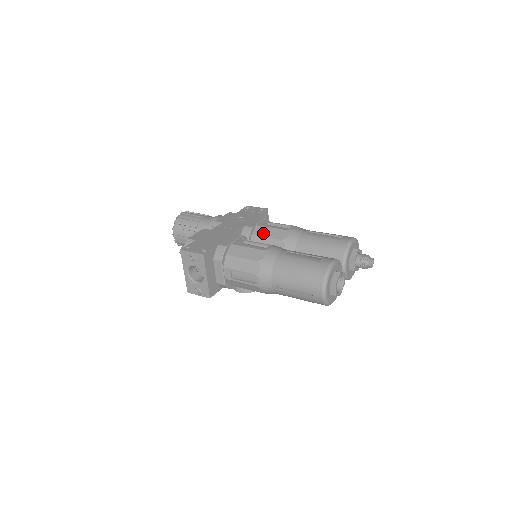
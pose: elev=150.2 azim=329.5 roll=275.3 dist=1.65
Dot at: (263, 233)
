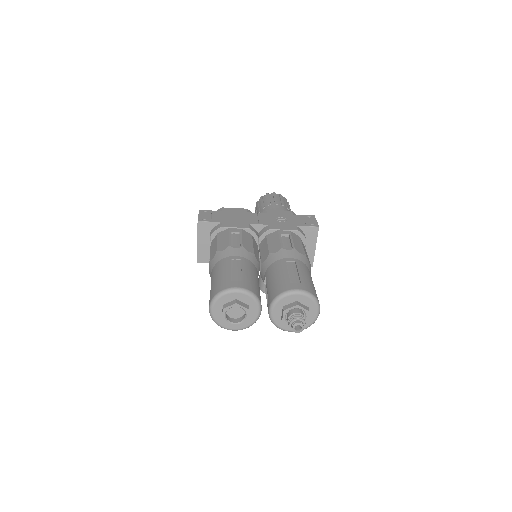
Dot at: (271, 239)
